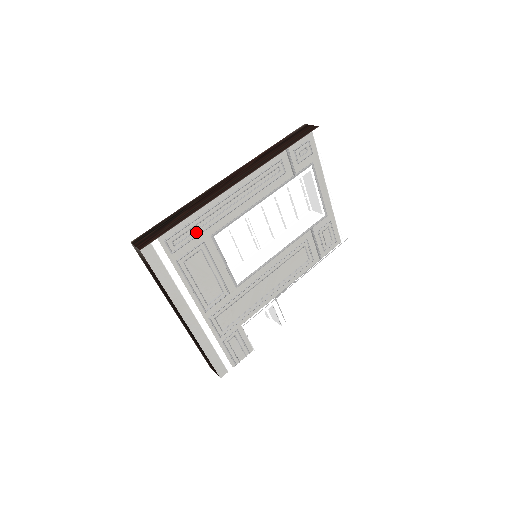
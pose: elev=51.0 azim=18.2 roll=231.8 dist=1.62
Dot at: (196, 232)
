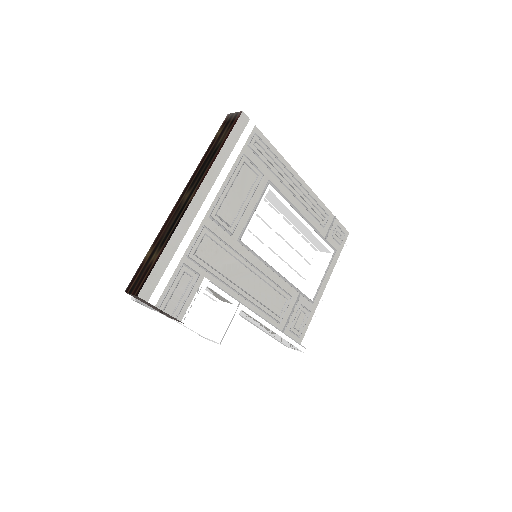
Dot at: (267, 162)
